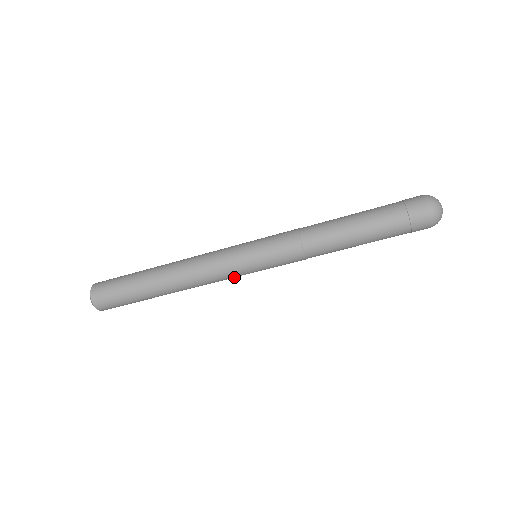
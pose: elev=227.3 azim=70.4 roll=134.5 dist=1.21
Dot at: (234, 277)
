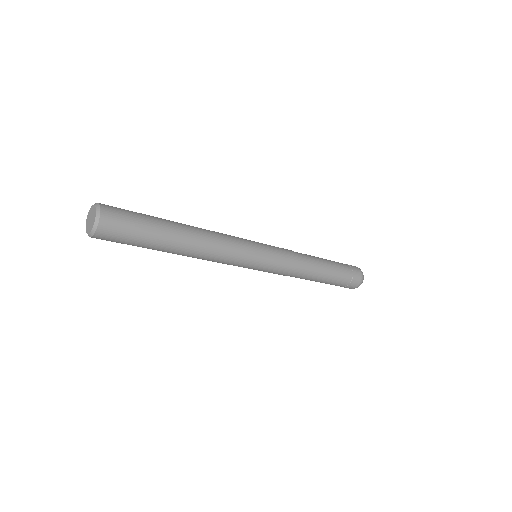
Dot at: (235, 265)
